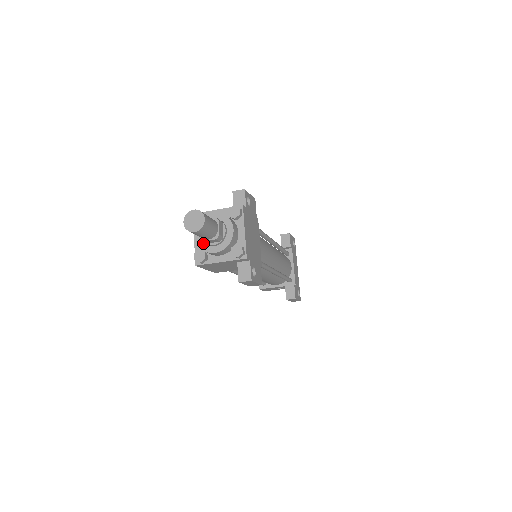
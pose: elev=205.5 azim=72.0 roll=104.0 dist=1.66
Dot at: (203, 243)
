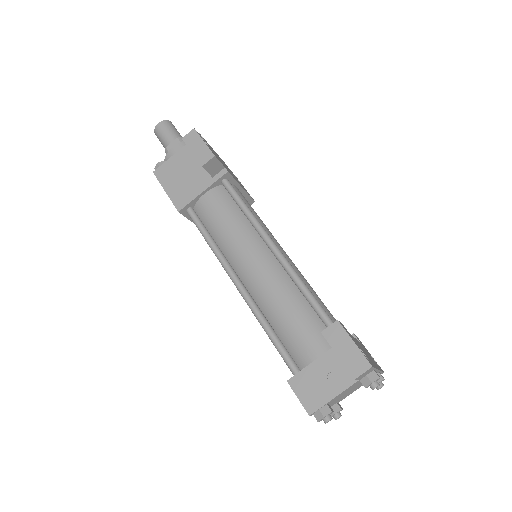
Dot at: occluded
